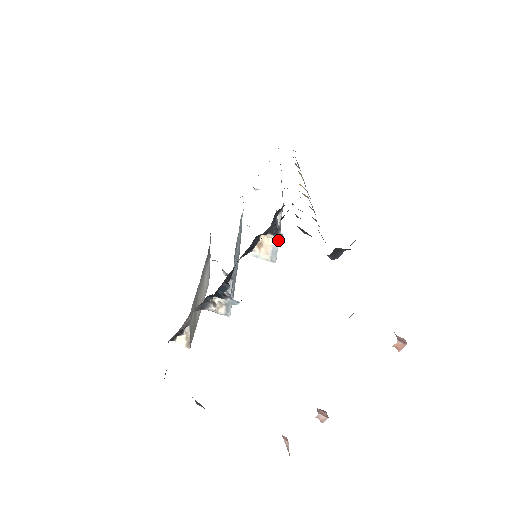
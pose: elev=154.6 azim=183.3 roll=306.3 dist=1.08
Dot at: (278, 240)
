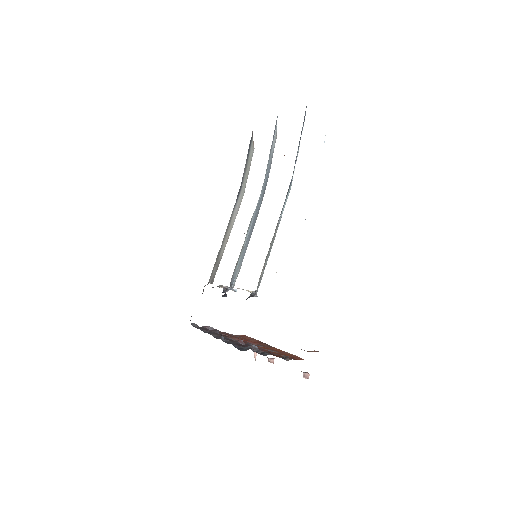
Dot at: occluded
